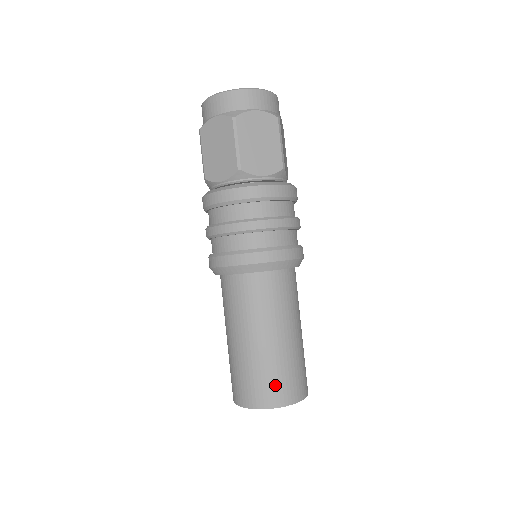
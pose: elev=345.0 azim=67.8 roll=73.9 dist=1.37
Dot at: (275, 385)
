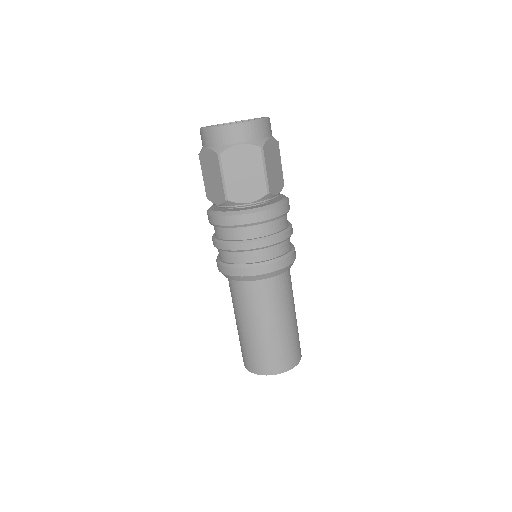
Dot at: (294, 351)
